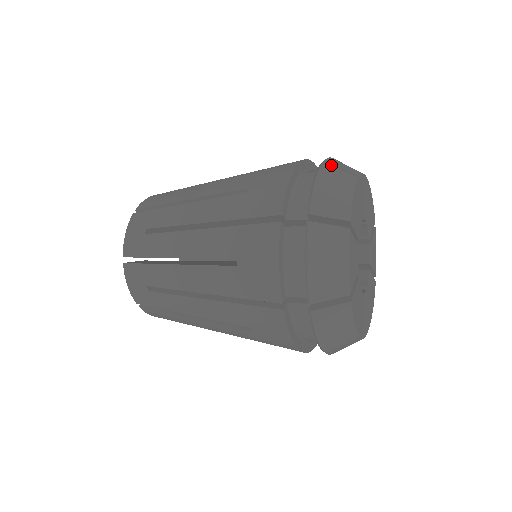
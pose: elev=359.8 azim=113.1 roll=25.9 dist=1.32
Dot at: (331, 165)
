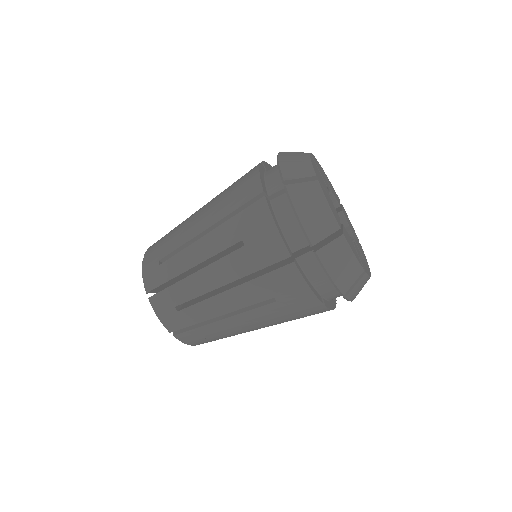
Dot at: occluded
